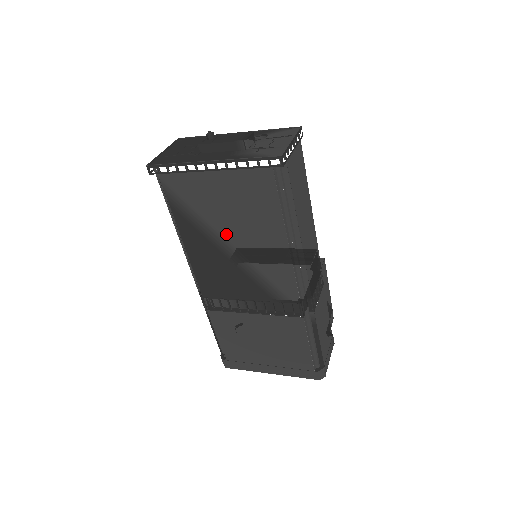
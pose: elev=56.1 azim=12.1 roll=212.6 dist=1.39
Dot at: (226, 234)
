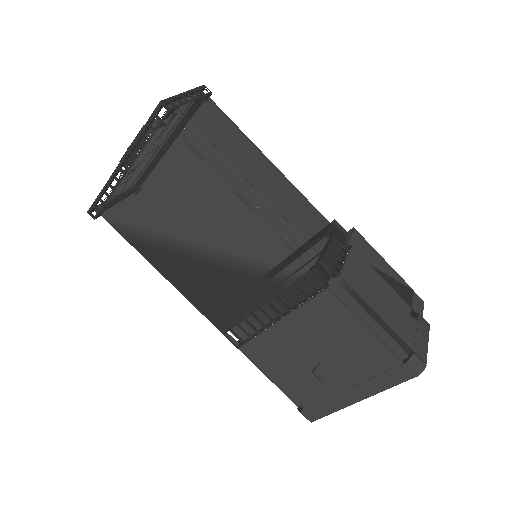
Dot at: (186, 235)
